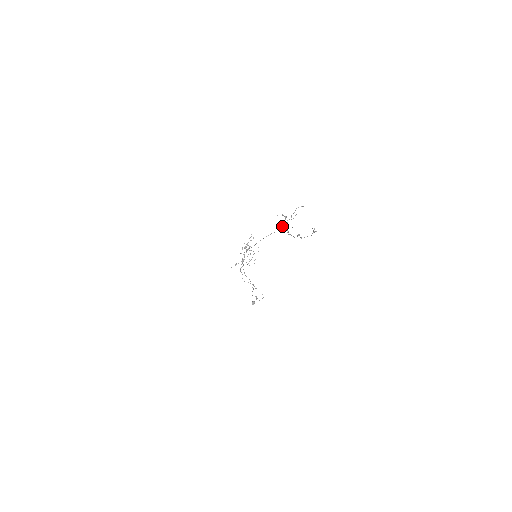
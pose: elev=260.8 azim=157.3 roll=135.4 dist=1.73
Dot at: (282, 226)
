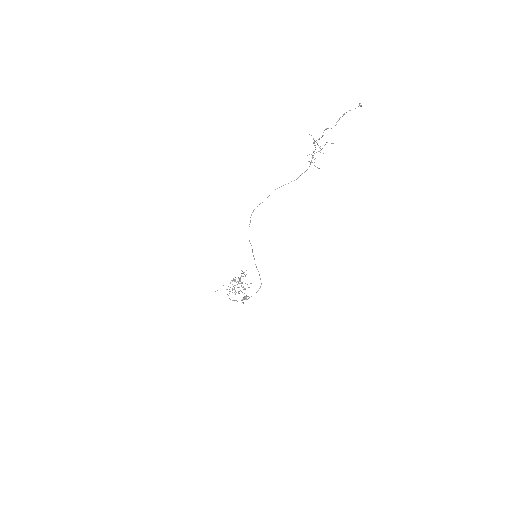
Dot at: occluded
